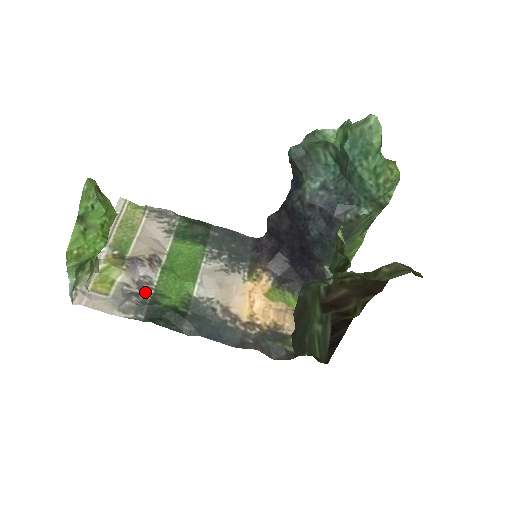
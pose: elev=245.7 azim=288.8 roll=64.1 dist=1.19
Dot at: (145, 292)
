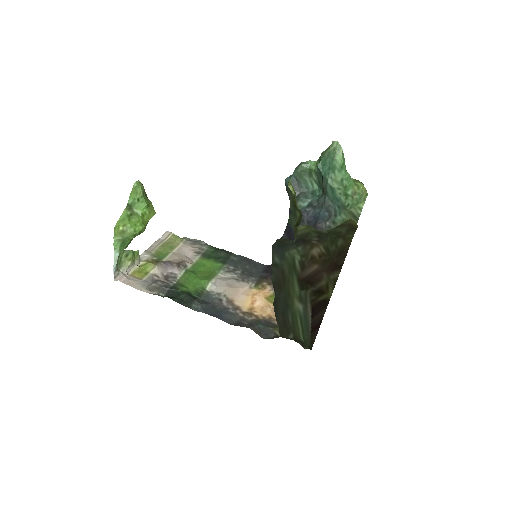
Dot at: (169, 282)
